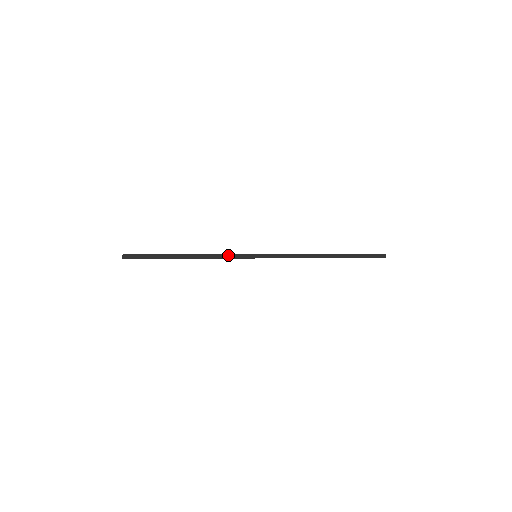
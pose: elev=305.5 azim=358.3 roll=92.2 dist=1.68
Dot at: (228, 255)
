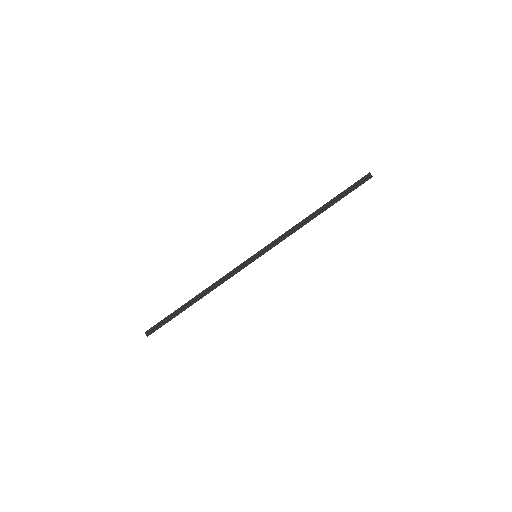
Dot at: (232, 272)
